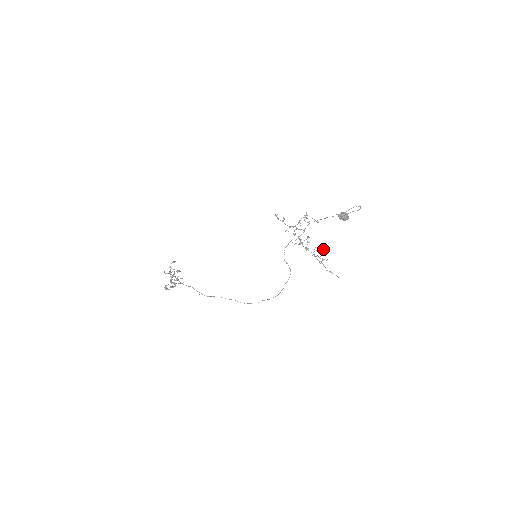
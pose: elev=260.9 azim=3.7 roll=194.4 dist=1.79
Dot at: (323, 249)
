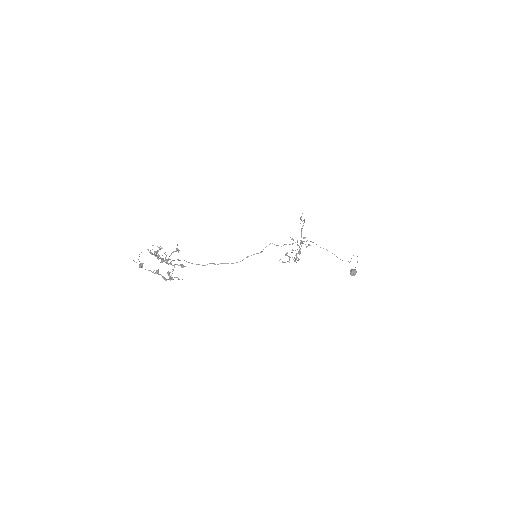
Dot at: occluded
